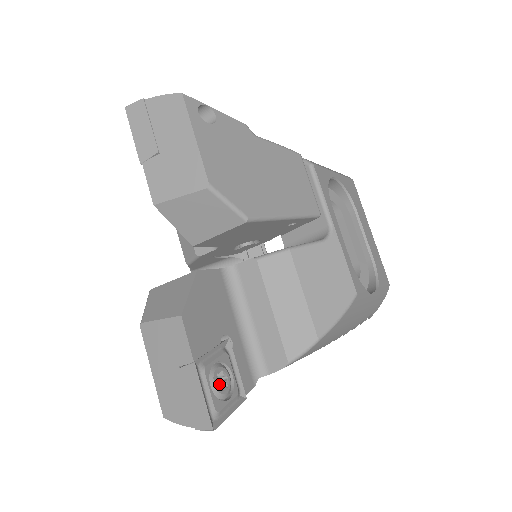
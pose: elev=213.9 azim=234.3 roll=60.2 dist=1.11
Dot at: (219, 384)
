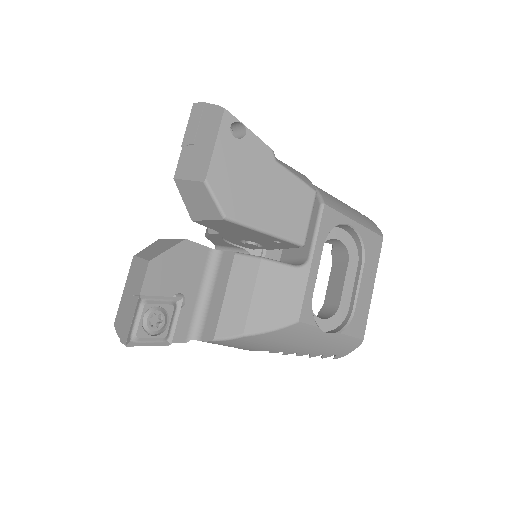
Dot at: (155, 323)
